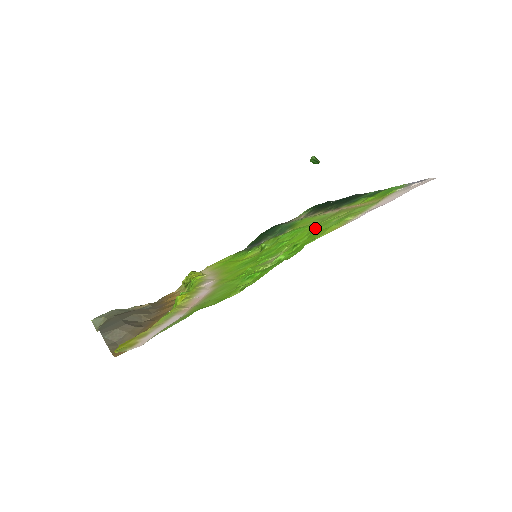
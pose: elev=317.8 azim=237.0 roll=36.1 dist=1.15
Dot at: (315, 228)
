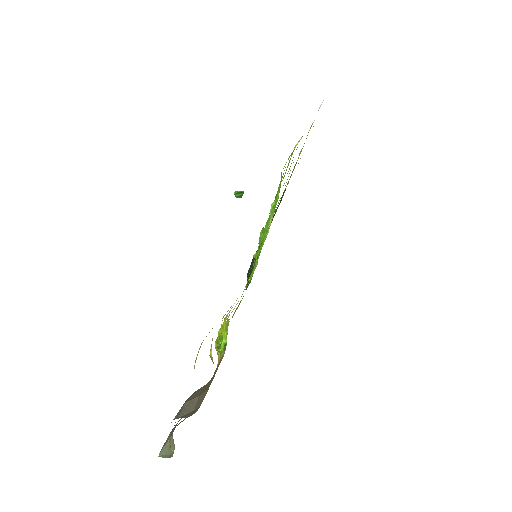
Dot at: occluded
